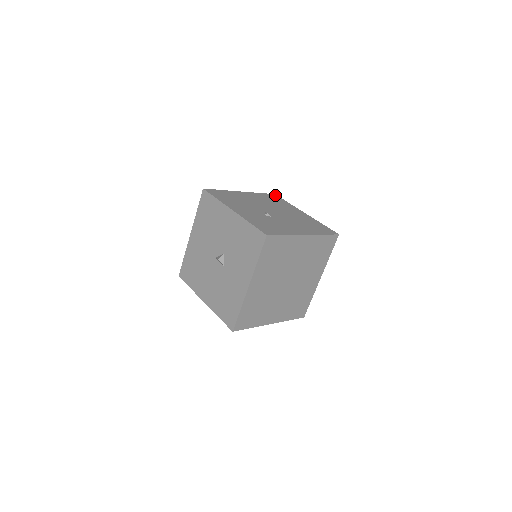
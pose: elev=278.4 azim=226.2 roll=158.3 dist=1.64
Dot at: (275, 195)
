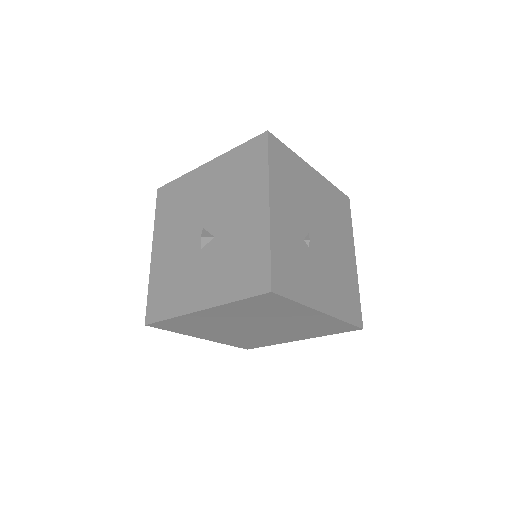
Dot at: (348, 200)
